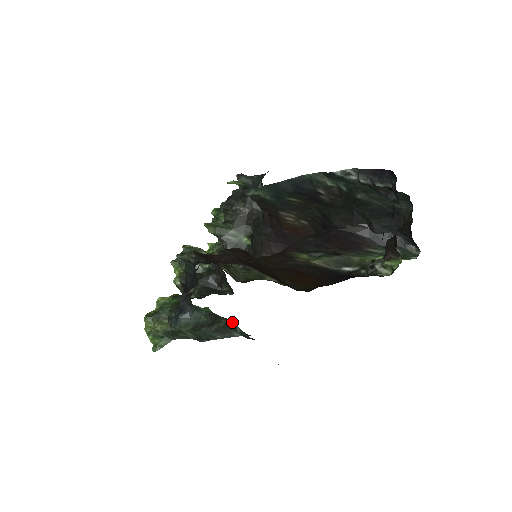
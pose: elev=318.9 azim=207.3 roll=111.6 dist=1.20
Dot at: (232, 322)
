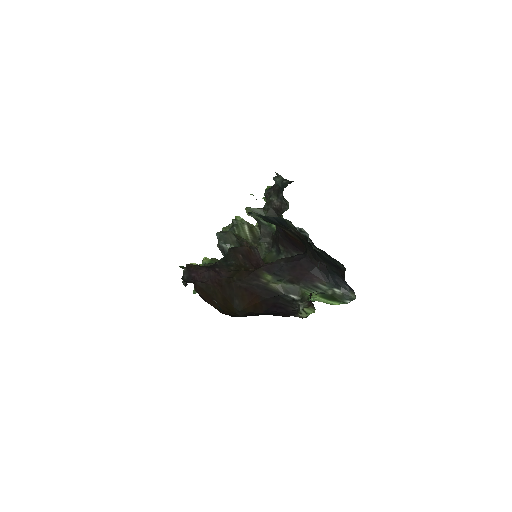
Dot at: occluded
